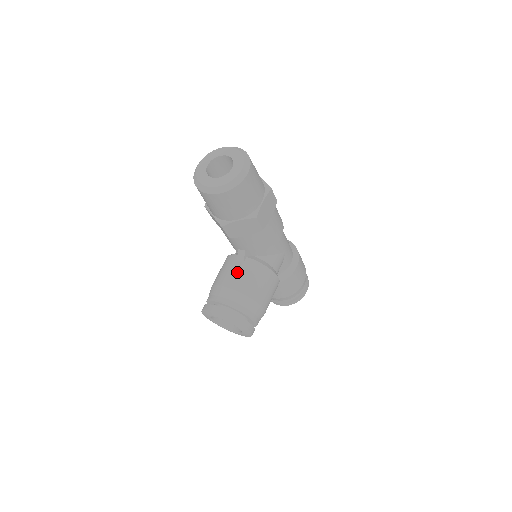
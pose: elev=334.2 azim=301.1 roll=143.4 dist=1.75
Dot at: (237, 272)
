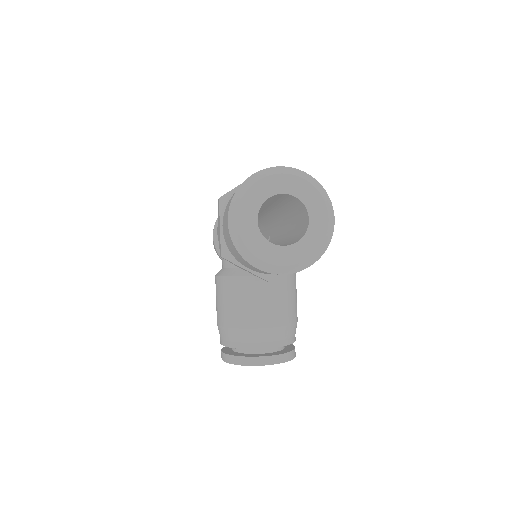
Dot at: (265, 302)
